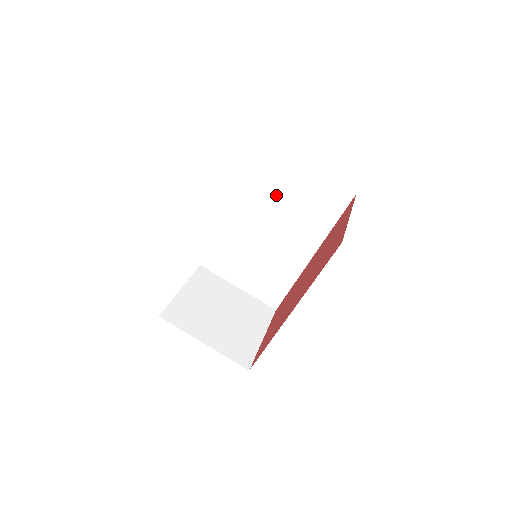
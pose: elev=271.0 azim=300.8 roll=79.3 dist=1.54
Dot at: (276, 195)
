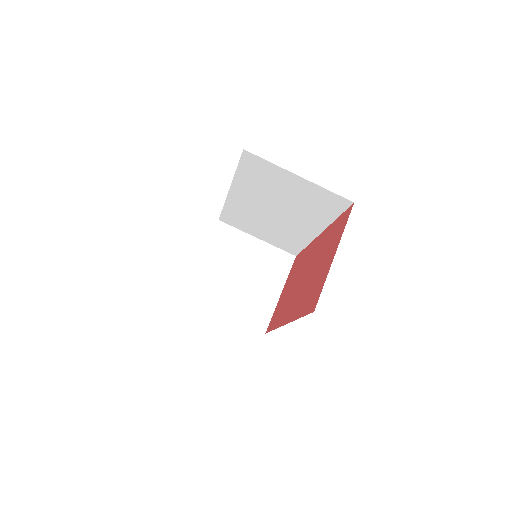
Dot at: (272, 190)
